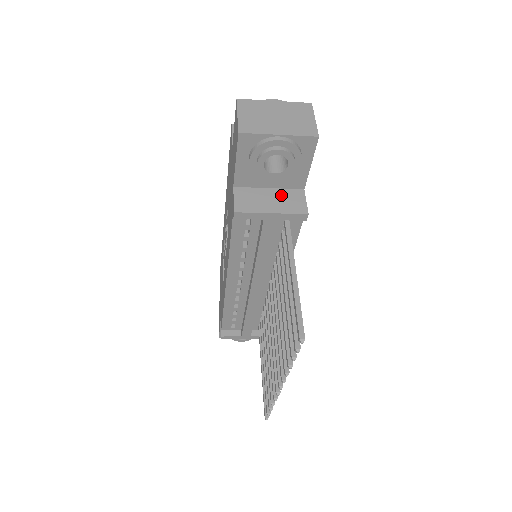
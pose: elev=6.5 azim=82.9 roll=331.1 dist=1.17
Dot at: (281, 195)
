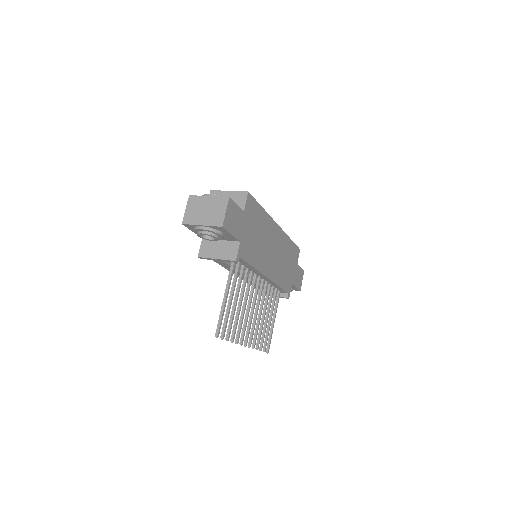
Dot at: (225, 246)
